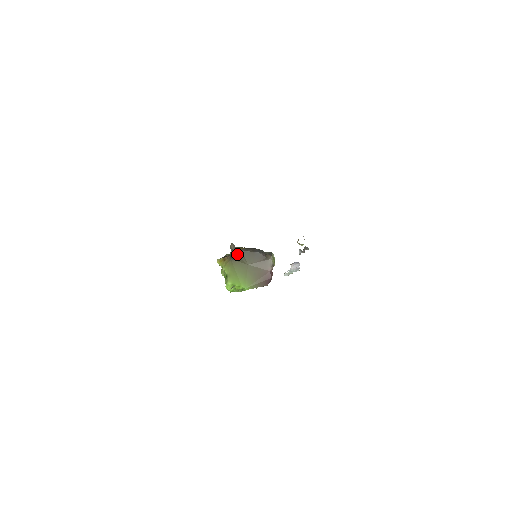
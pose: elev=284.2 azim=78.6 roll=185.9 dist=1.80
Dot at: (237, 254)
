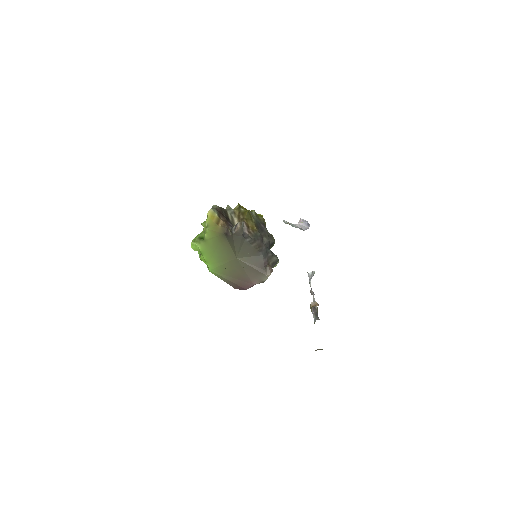
Dot at: (236, 239)
